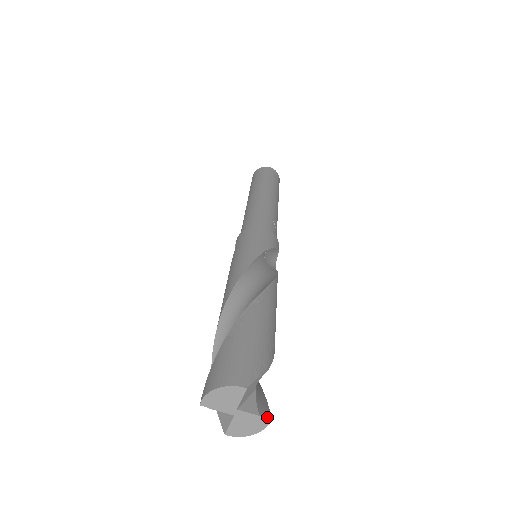
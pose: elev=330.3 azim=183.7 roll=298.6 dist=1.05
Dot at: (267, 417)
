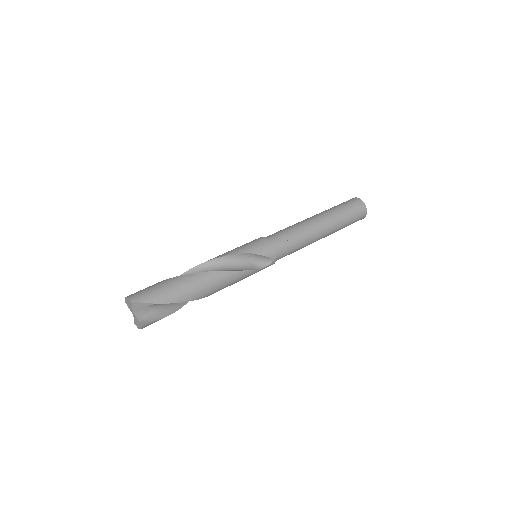
Dot at: (141, 323)
